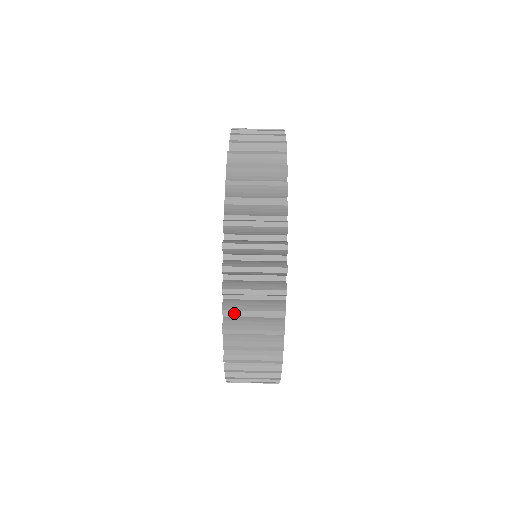
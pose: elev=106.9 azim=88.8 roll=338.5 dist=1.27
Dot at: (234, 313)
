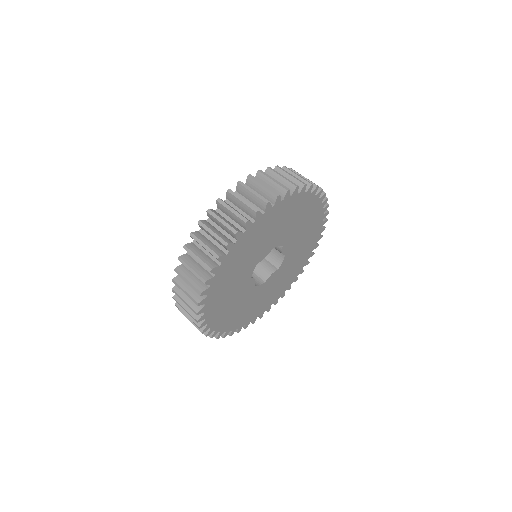
Dot at: (177, 285)
